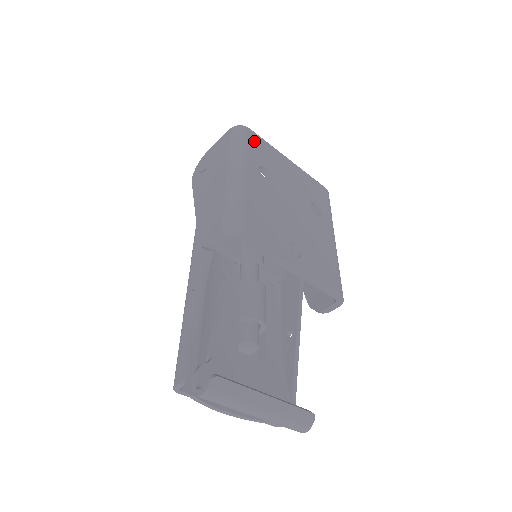
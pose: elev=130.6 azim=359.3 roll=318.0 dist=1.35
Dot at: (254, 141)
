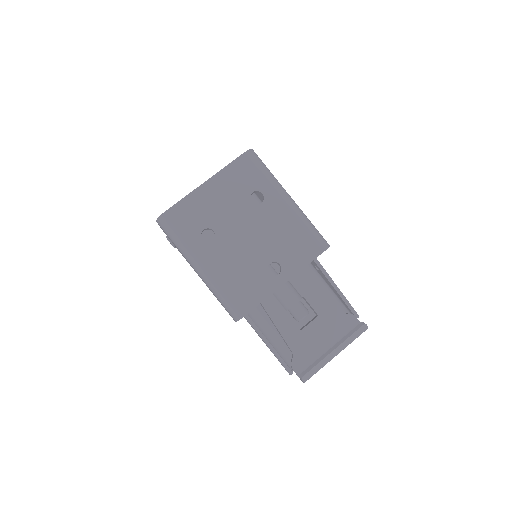
Dot at: (178, 219)
